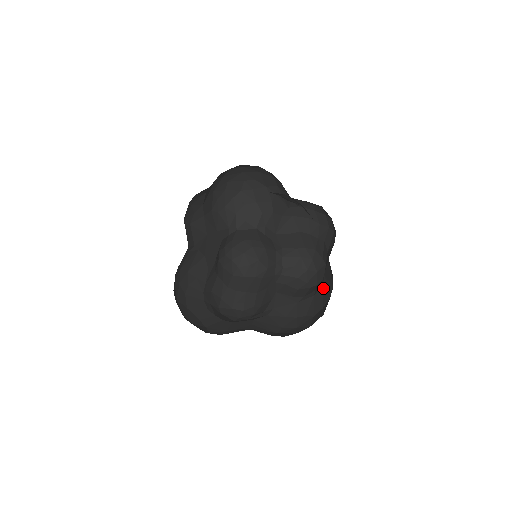
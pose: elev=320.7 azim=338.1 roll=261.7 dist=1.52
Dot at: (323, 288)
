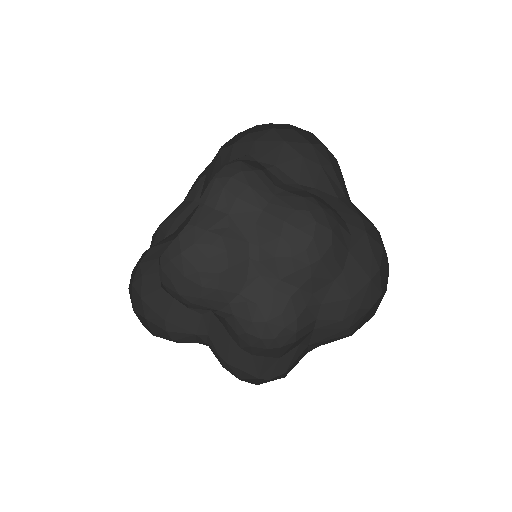
Dot at: (322, 344)
